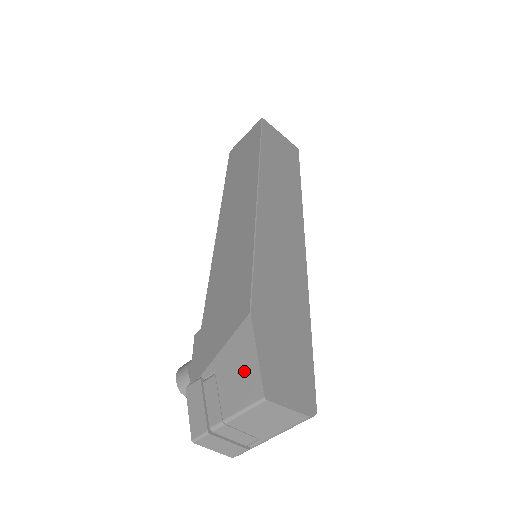
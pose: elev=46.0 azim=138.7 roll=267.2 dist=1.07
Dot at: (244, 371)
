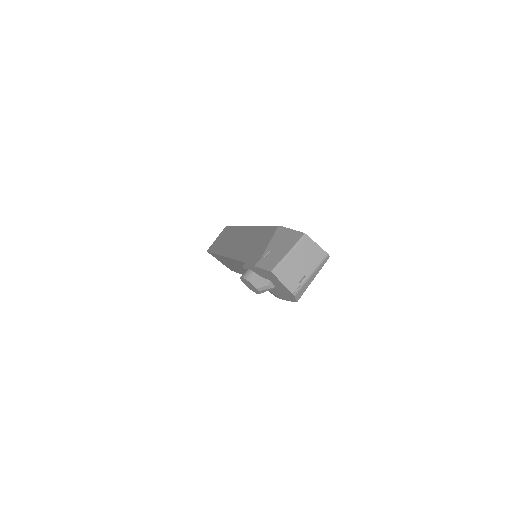
Dot at: (288, 237)
